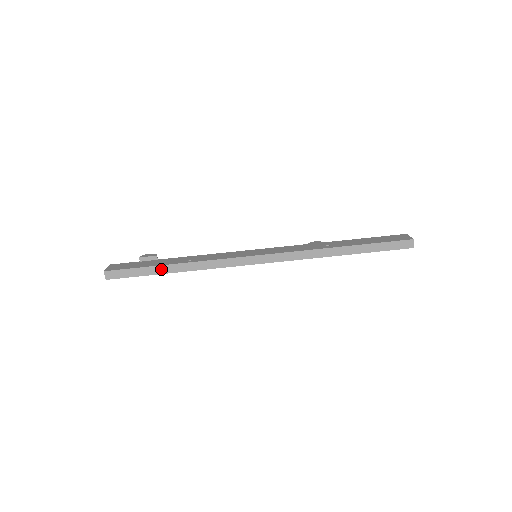
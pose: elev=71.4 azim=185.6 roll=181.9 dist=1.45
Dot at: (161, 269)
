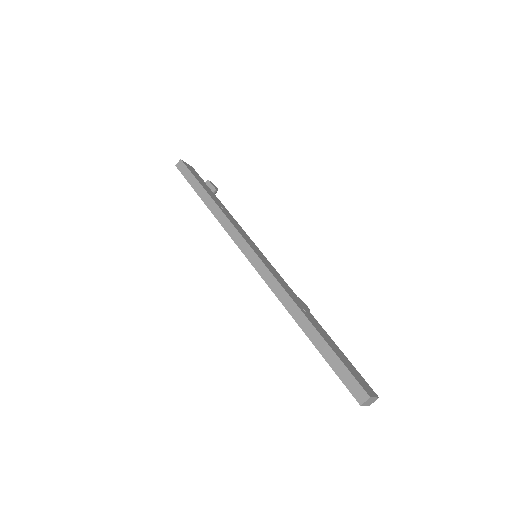
Dot at: (202, 192)
